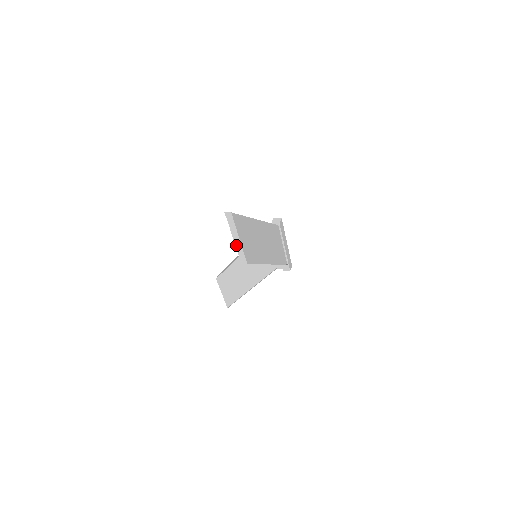
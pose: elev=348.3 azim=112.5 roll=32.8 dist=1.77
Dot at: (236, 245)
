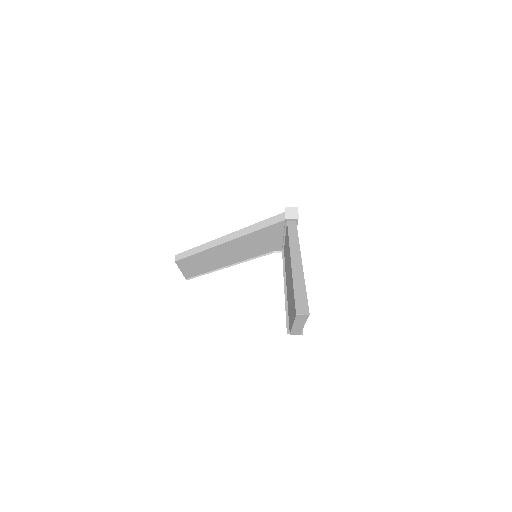
Dot at: (293, 328)
